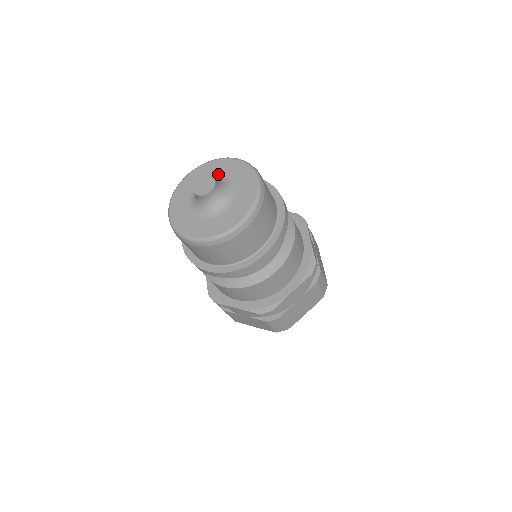
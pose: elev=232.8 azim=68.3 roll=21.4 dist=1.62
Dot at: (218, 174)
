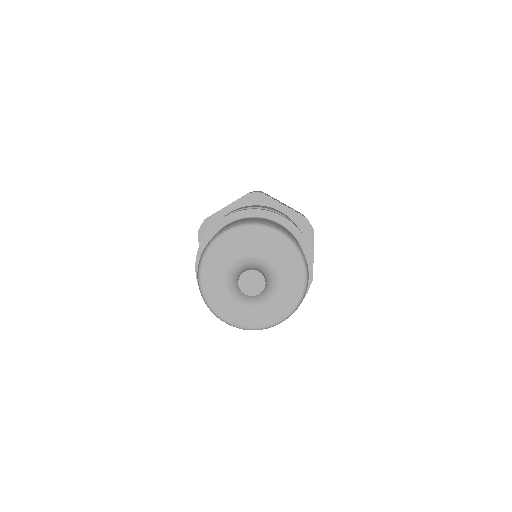
Dot at: (262, 250)
